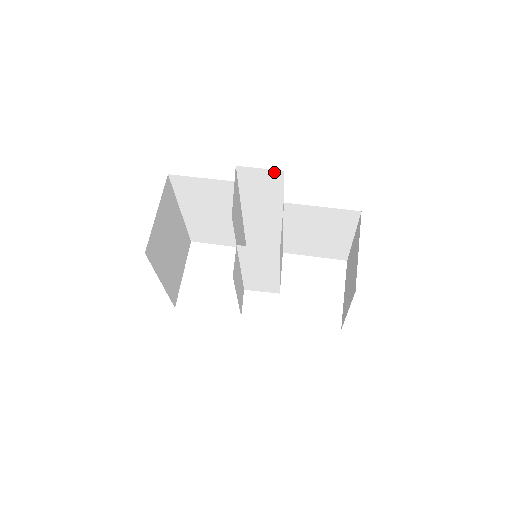
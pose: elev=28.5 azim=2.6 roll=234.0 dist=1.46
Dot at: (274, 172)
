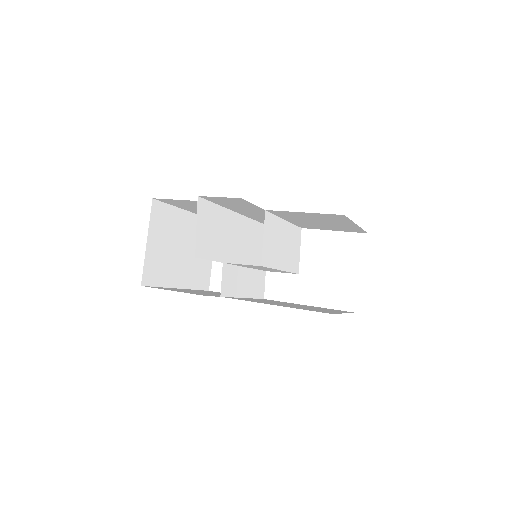
Dot at: (234, 198)
